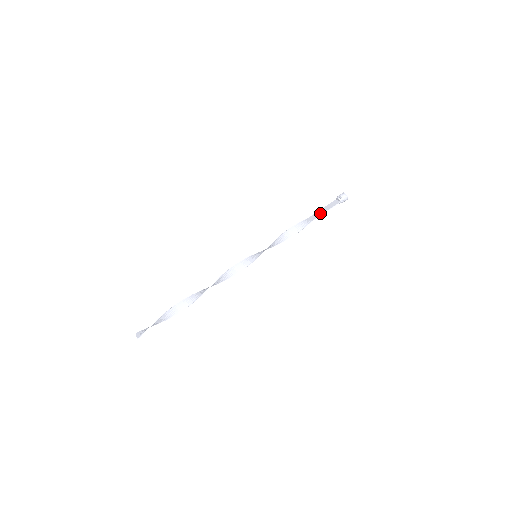
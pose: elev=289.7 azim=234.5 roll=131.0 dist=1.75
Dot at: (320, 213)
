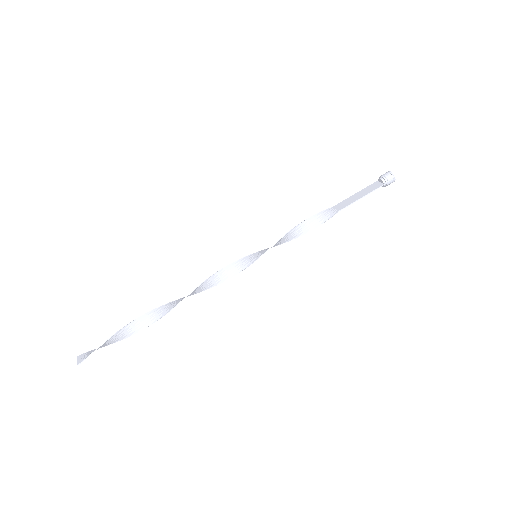
Dot at: (353, 199)
